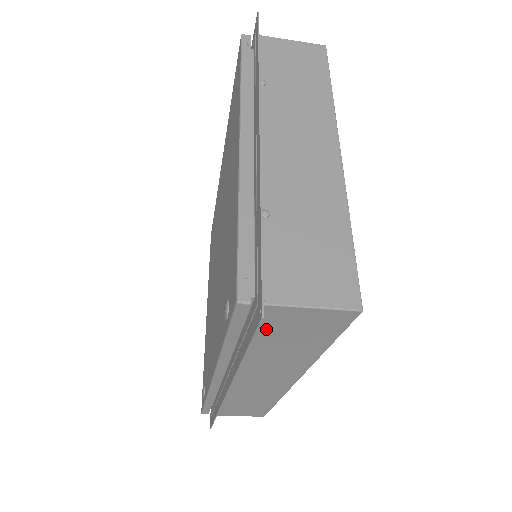
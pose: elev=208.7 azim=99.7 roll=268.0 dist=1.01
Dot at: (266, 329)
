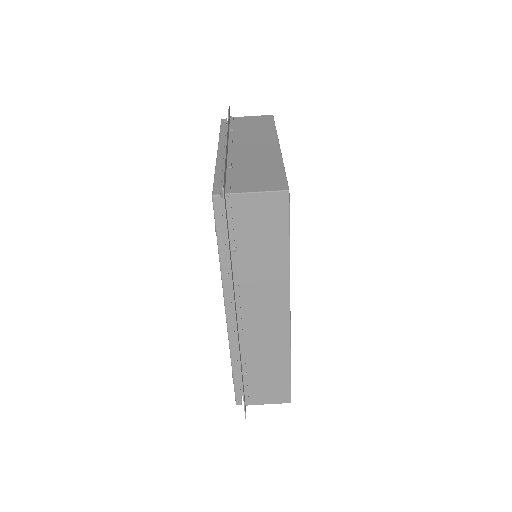
Dot at: (239, 227)
